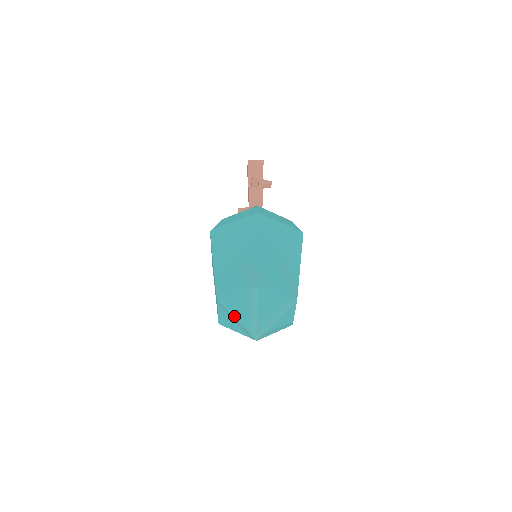
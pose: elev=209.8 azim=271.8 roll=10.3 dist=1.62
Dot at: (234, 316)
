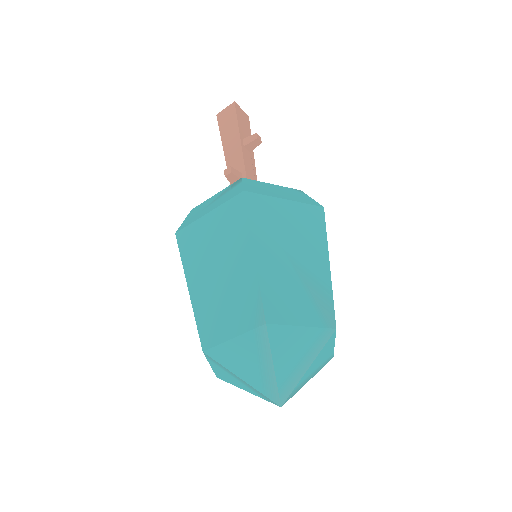
Dot at: (274, 359)
